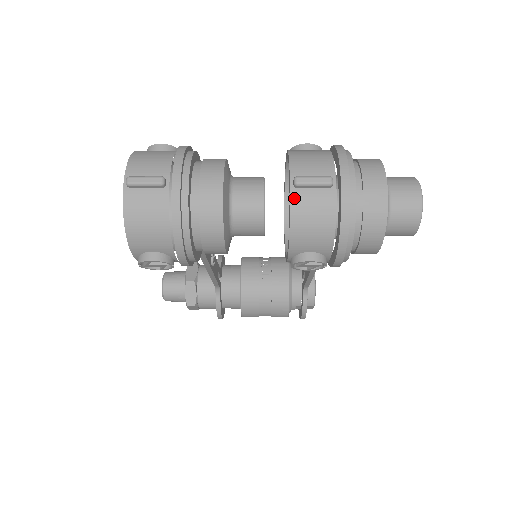
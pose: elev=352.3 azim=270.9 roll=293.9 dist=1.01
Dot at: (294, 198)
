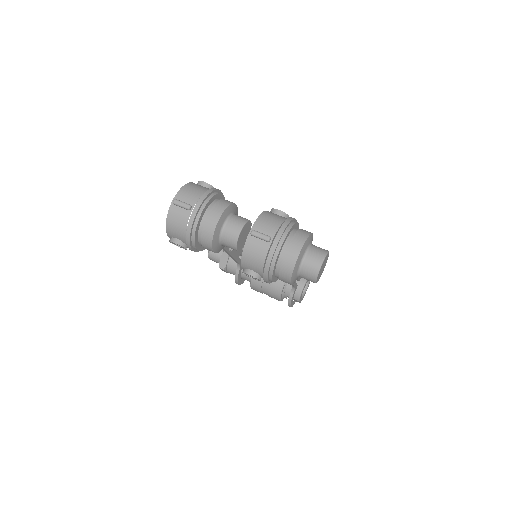
Dot at: (248, 240)
